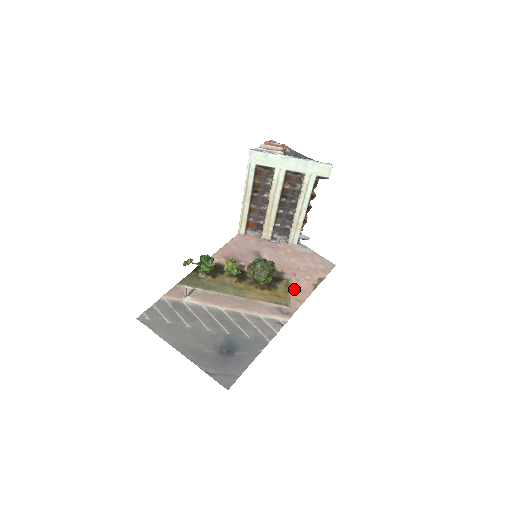
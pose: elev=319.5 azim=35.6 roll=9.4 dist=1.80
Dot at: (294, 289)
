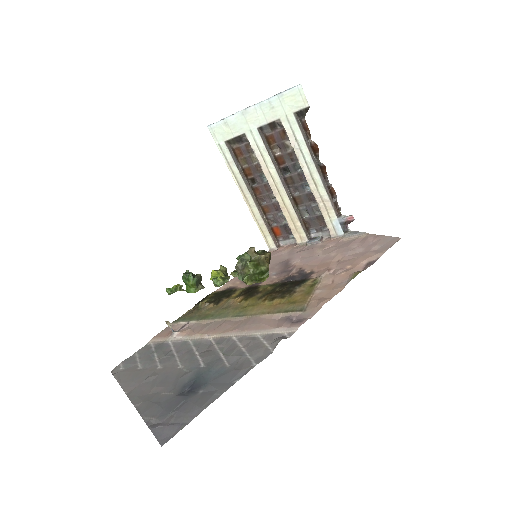
Dot at: (322, 287)
